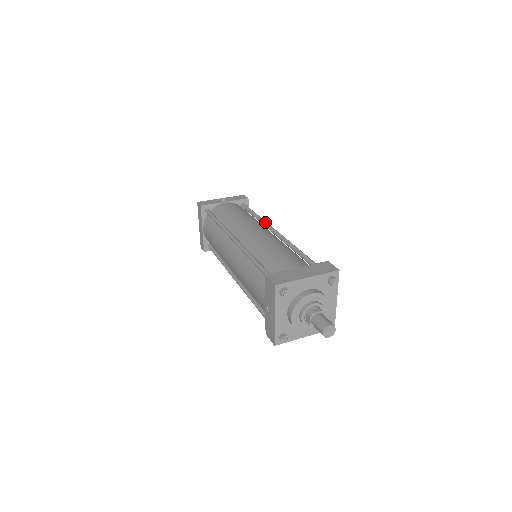
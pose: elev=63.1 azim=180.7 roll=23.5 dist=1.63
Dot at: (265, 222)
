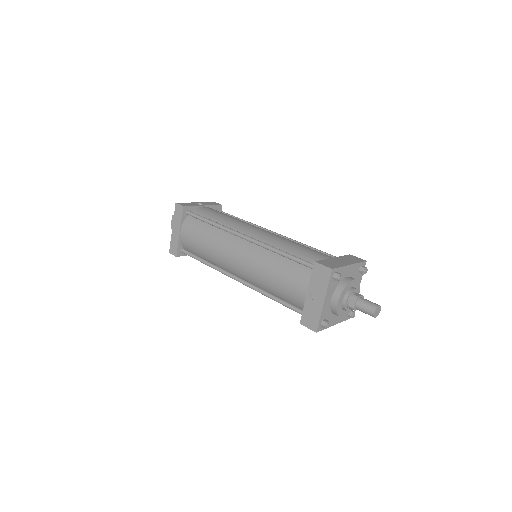
Dot at: (257, 225)
